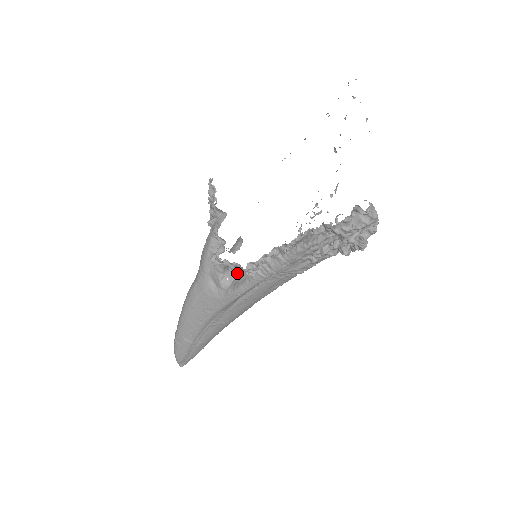
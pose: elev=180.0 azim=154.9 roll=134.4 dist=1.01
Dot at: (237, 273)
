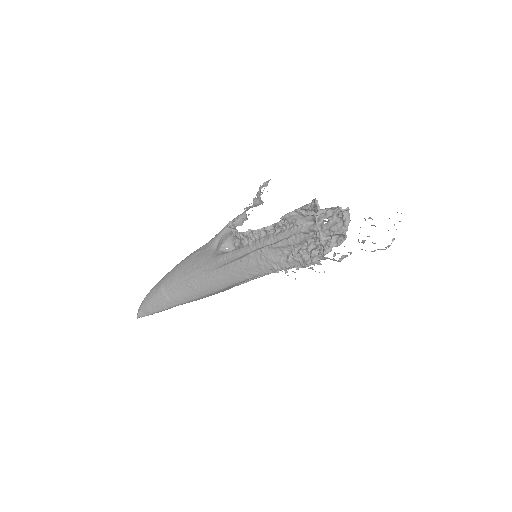
Dot at: occluded
